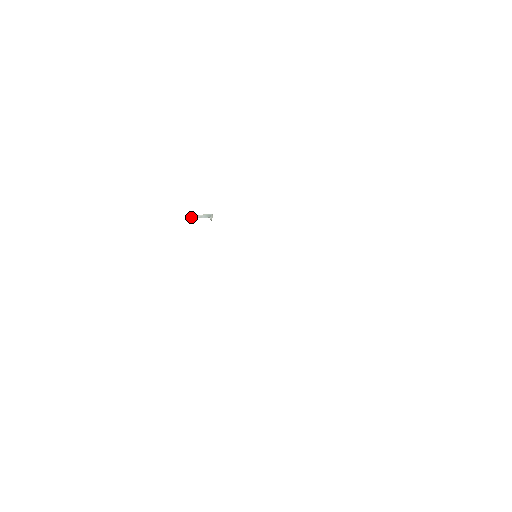
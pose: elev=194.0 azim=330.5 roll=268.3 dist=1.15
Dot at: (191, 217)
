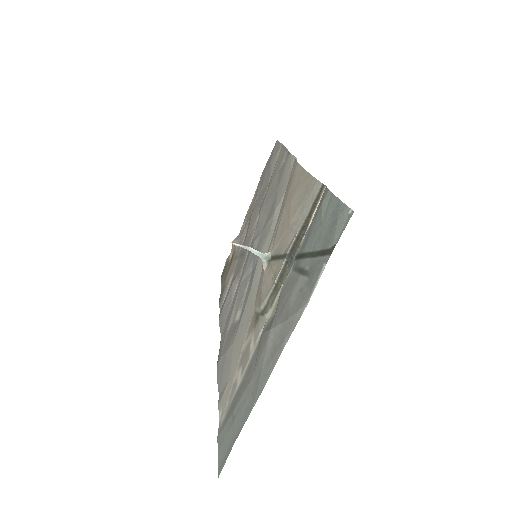
Dot at: (238, 244)
